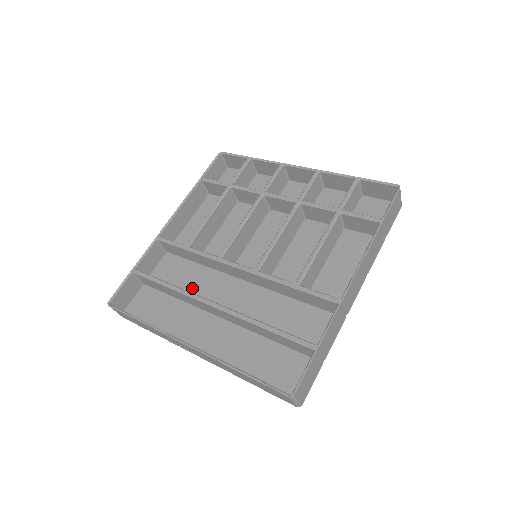
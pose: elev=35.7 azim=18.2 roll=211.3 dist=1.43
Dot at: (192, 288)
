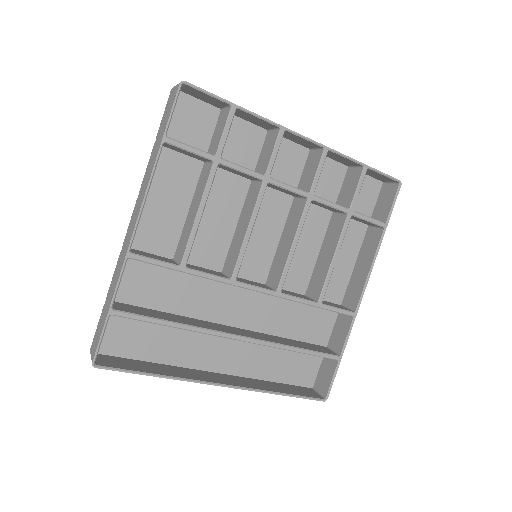
Dot at: (184, 303)
